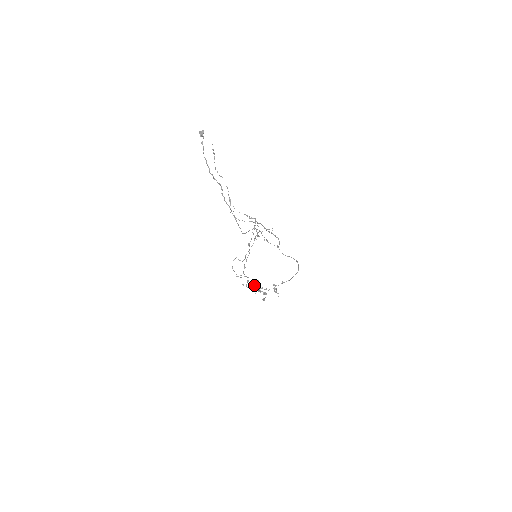
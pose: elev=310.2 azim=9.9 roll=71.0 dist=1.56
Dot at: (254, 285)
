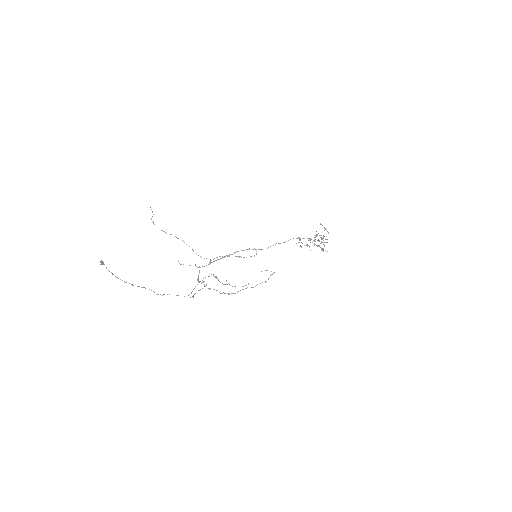
Dot at: (265, 282)
